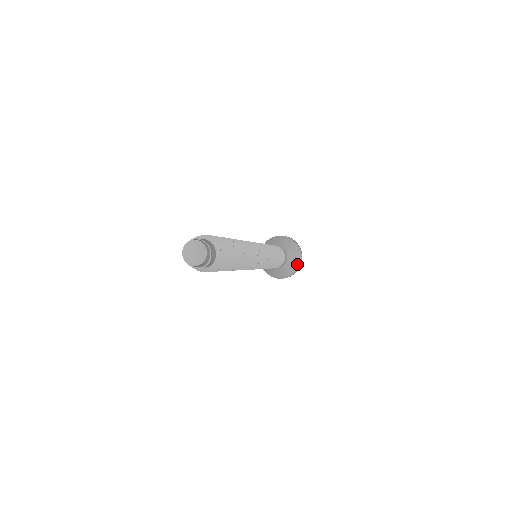
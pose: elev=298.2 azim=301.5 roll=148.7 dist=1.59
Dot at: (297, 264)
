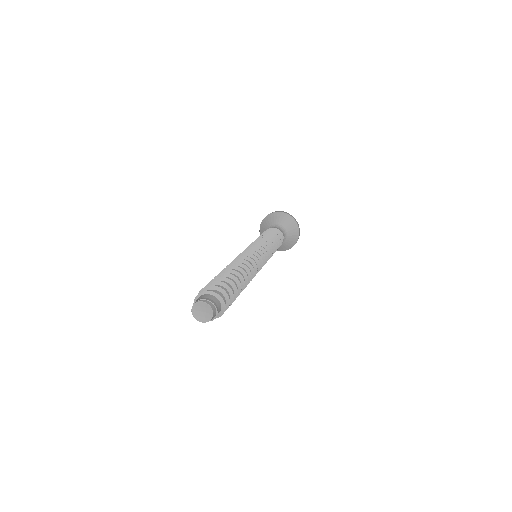
Dot at: (296, 233)
